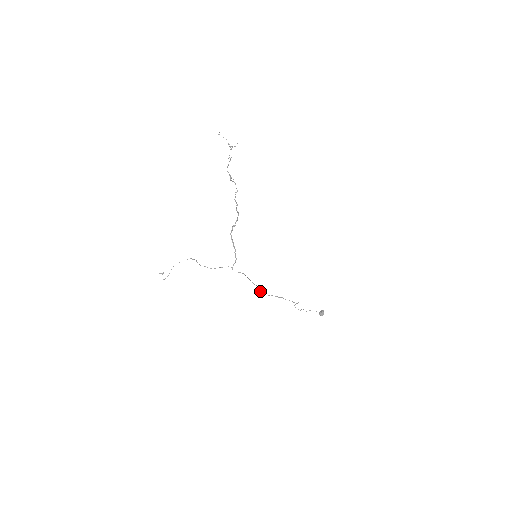
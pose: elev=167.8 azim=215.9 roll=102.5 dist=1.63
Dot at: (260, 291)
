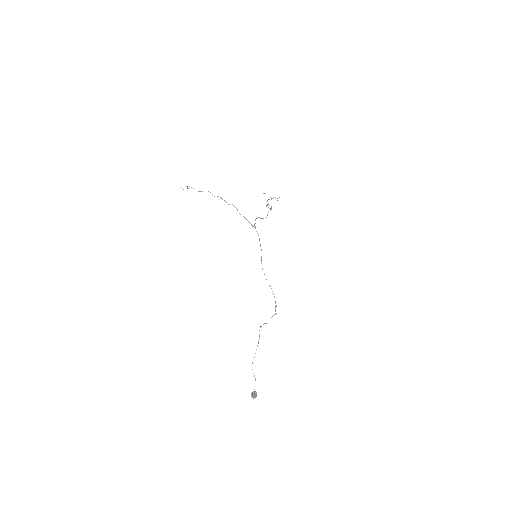
Dot at: occluded
